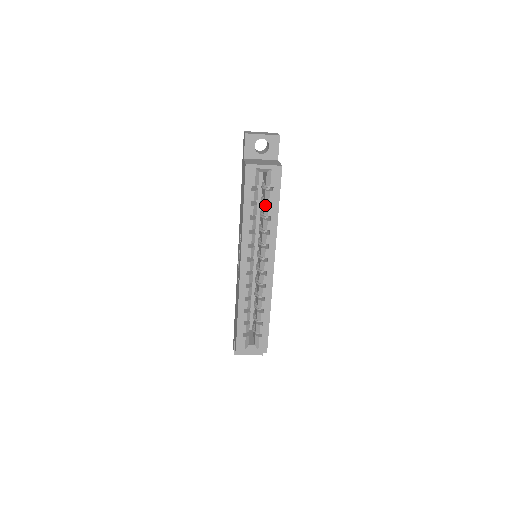
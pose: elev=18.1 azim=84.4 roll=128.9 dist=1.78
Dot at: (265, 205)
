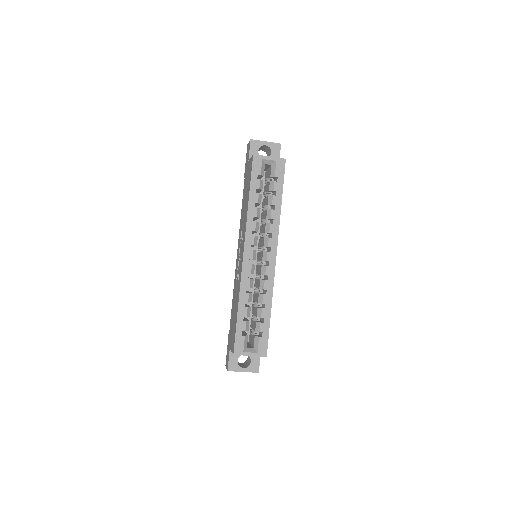
Dot at: (269, 195)
